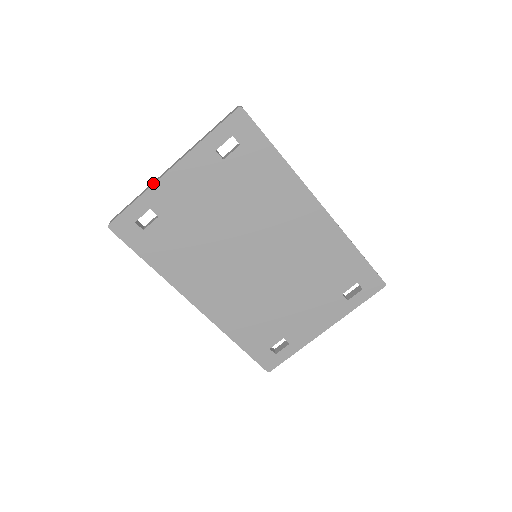
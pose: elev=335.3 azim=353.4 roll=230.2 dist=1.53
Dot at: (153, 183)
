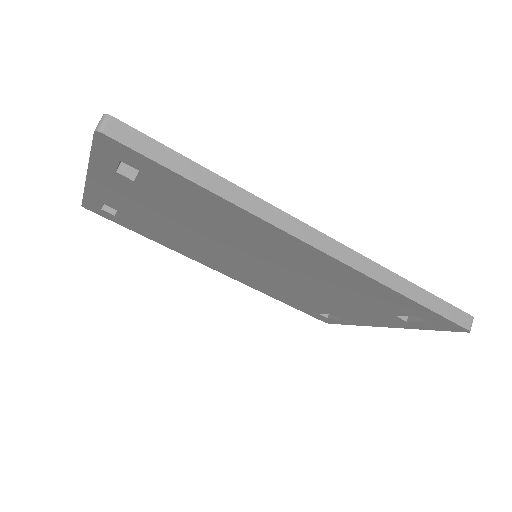
Dot at: occluded
